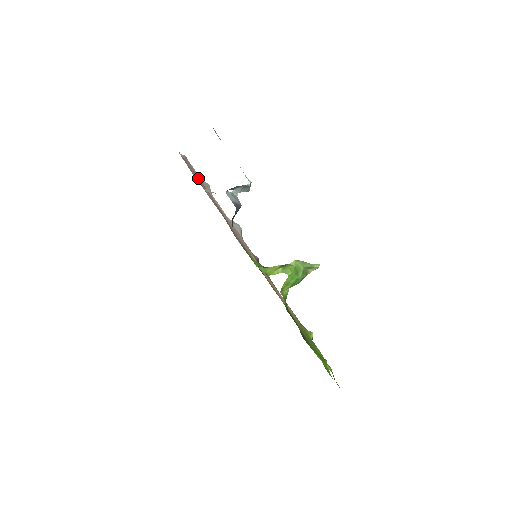
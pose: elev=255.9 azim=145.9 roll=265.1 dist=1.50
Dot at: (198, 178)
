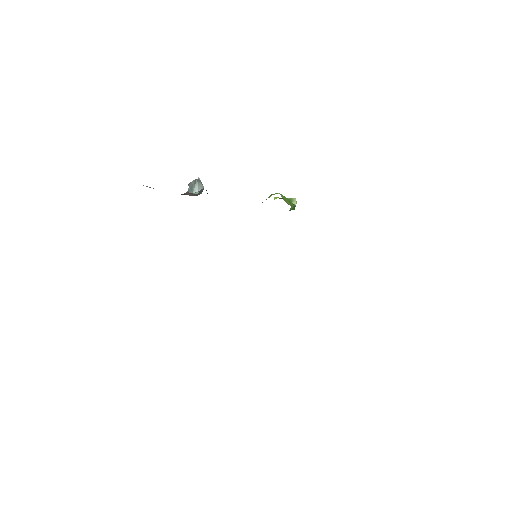
Dot at: occluded
